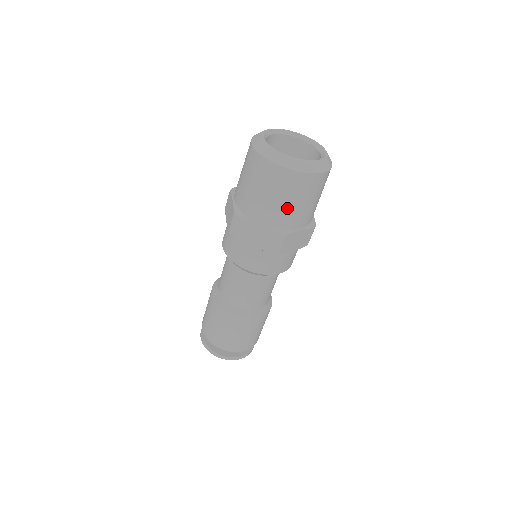
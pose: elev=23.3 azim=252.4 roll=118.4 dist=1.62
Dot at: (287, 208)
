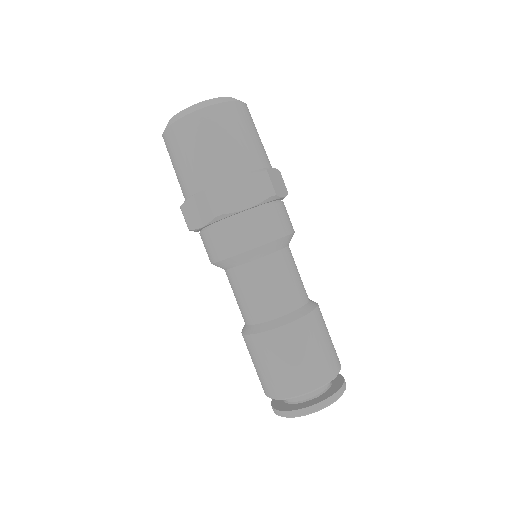
Dot at: (199, 161)
